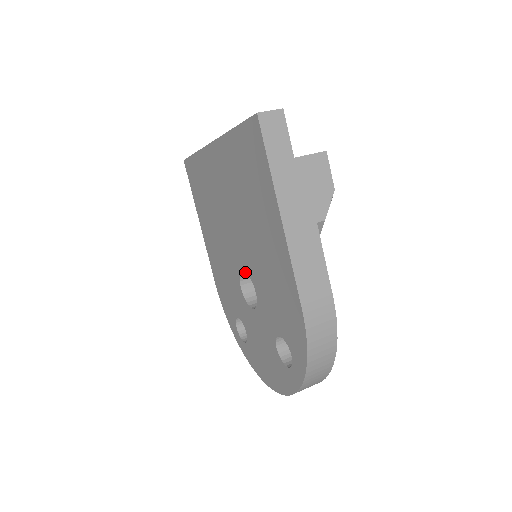
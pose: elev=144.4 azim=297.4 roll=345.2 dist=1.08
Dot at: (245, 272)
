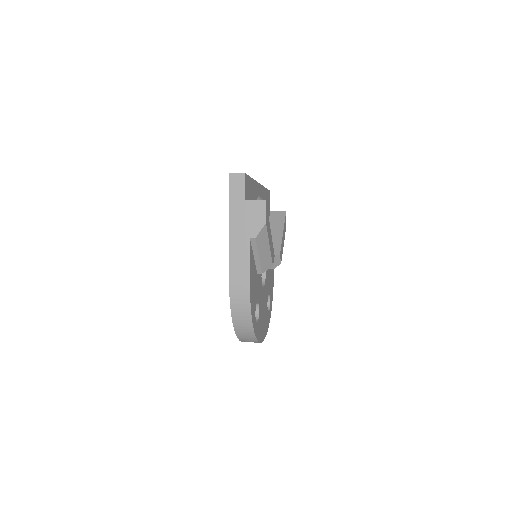
Dot at: occluded
